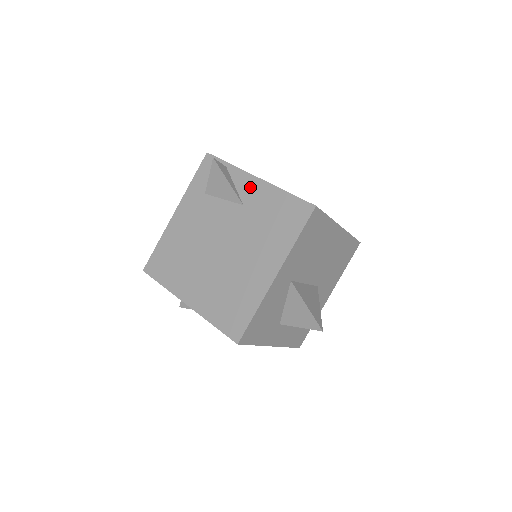
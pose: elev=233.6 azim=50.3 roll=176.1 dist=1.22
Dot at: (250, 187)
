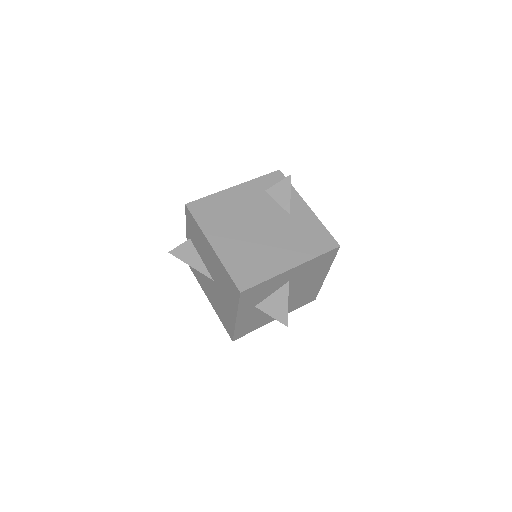
Dot at: (301, 208)
